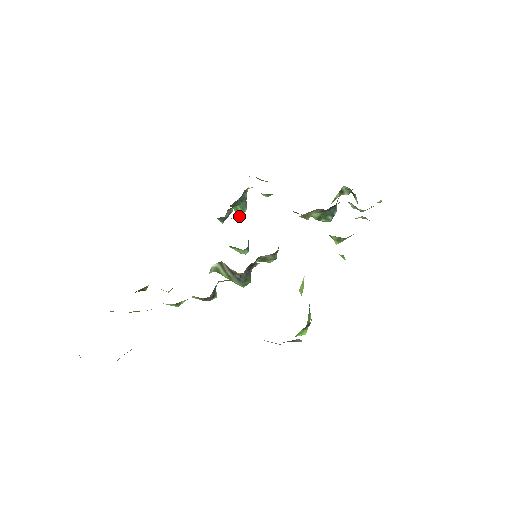
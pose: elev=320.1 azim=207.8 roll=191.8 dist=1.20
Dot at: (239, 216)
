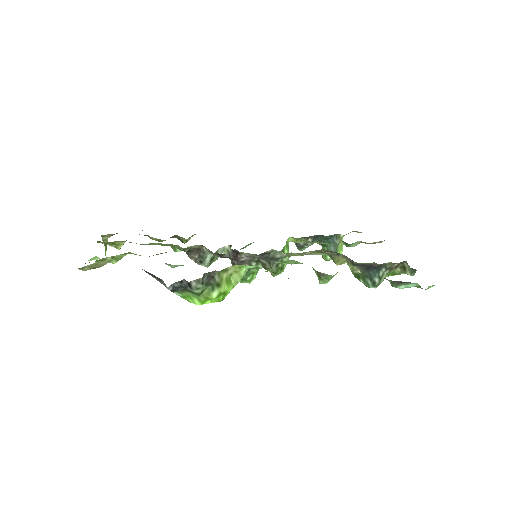
Dot at: (324, 258)
